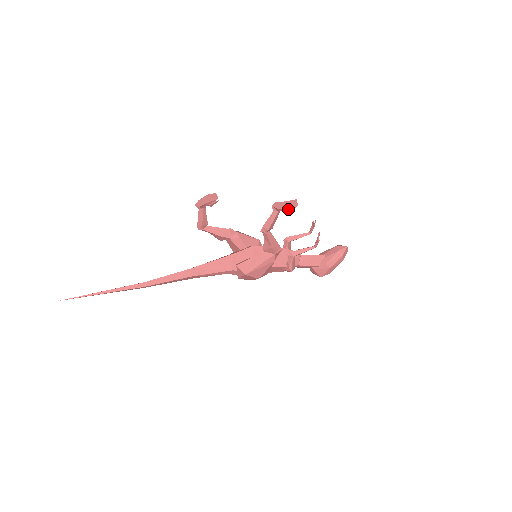
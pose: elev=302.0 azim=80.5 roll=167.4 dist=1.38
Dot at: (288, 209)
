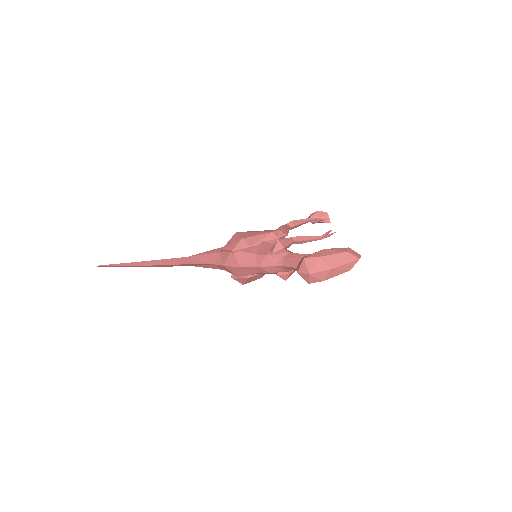
Dot at: (318, 220)
